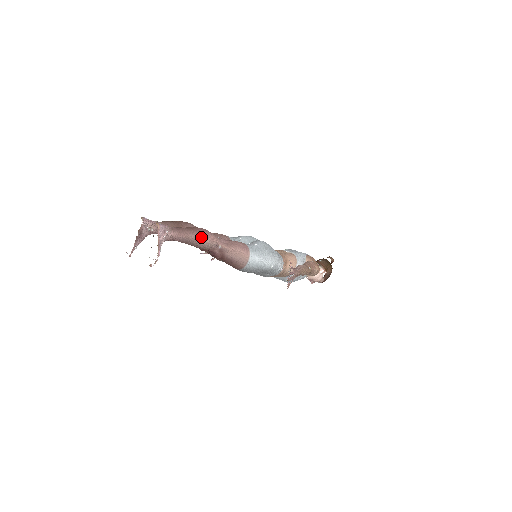
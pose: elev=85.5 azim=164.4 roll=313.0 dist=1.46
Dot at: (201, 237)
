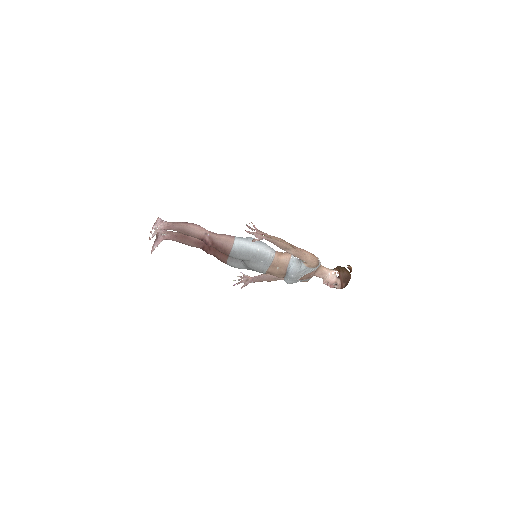
Dot at: (190, 226)
